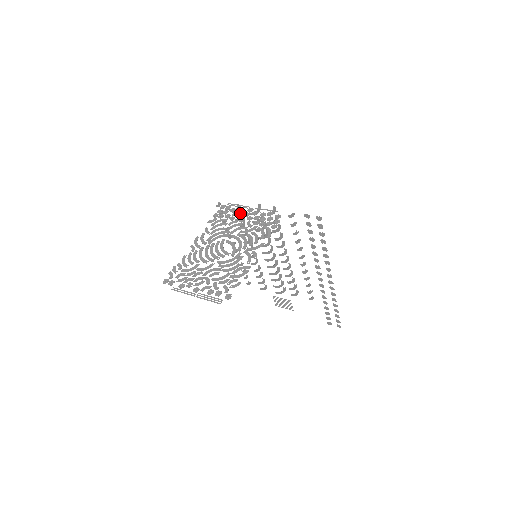
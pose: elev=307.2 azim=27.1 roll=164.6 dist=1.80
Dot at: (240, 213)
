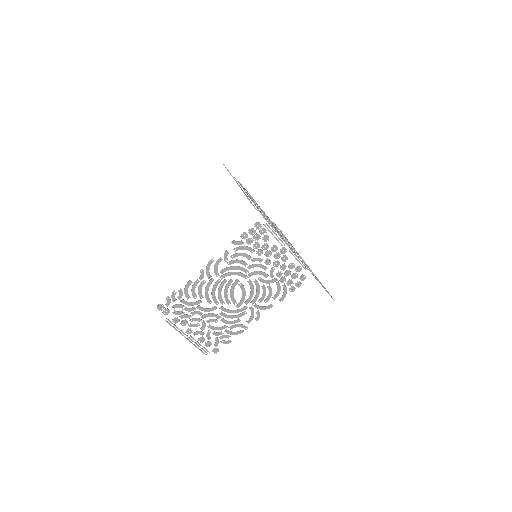
Dot at: (271, 250)
